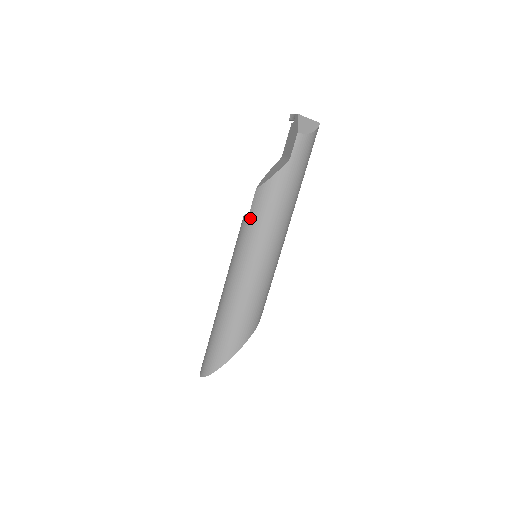
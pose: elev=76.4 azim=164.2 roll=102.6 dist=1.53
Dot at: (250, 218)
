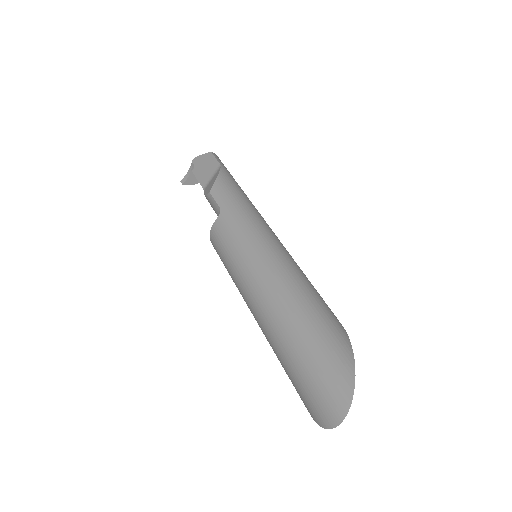
Dot at: (226, 209)
